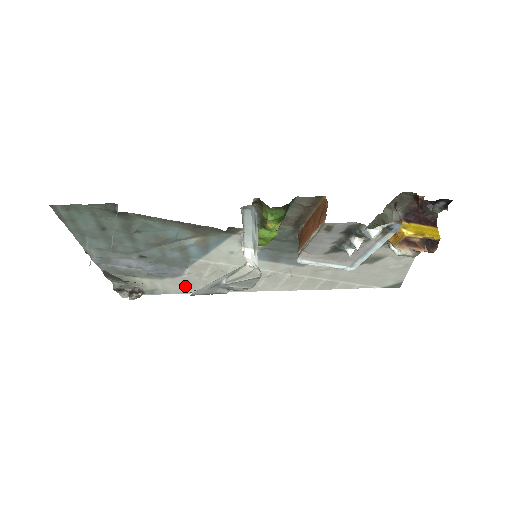
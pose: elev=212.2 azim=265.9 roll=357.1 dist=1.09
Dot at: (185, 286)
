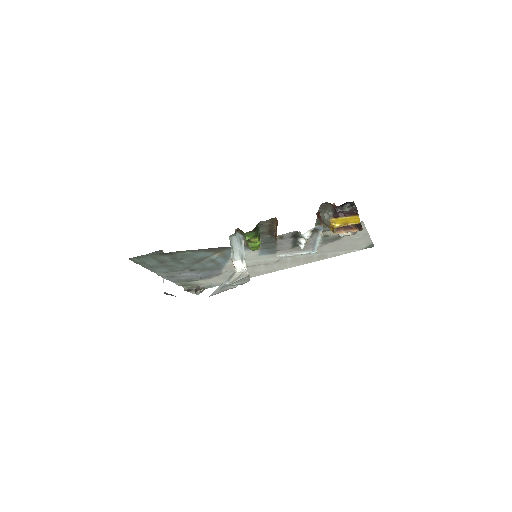
Dot at: occluded
